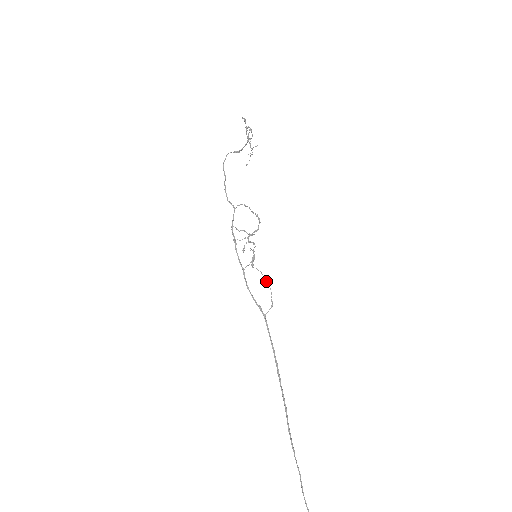
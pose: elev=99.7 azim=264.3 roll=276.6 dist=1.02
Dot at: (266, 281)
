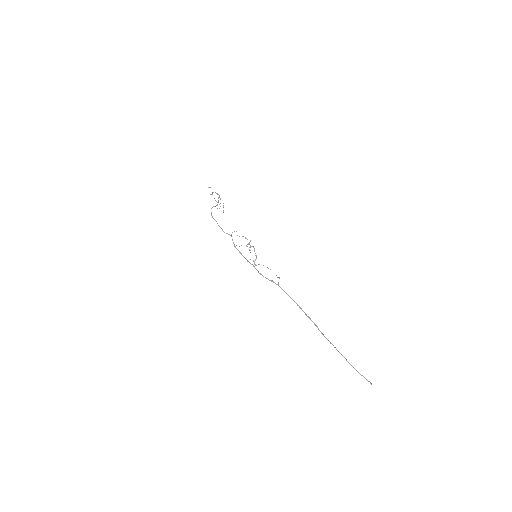
Dot at: (268, 268)
